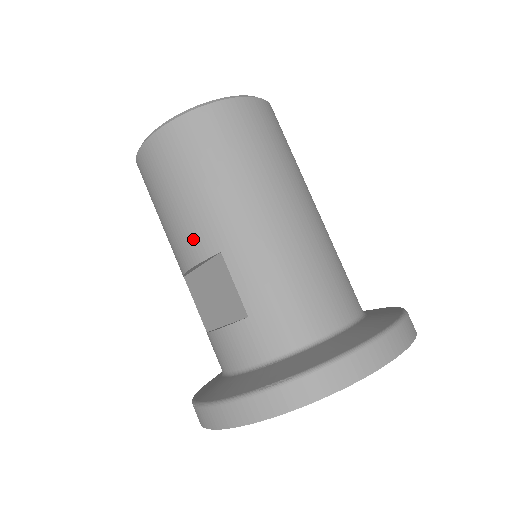
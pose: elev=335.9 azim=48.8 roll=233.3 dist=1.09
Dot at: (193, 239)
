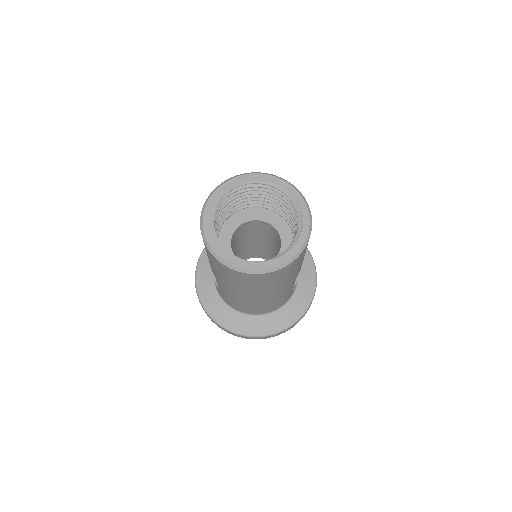
Dot at: occluded
